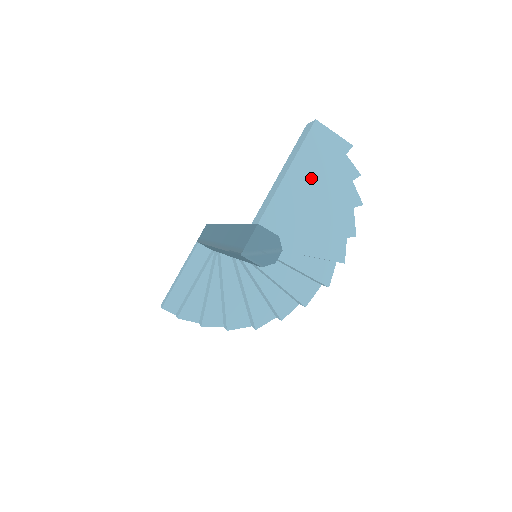
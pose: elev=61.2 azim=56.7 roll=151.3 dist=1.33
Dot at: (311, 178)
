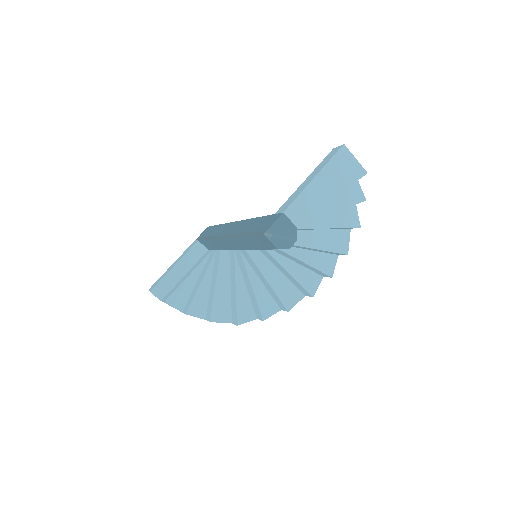
Dot at: (331, 188)
